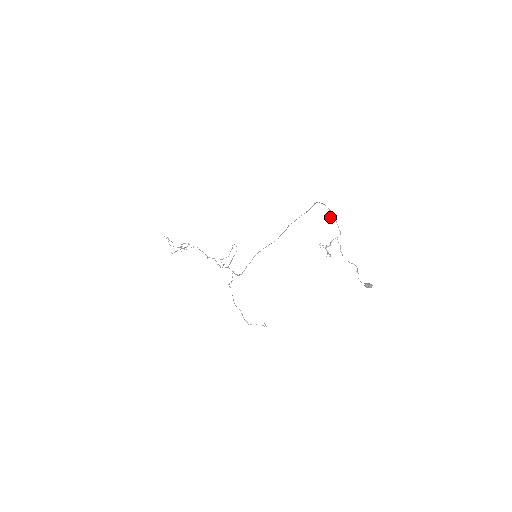
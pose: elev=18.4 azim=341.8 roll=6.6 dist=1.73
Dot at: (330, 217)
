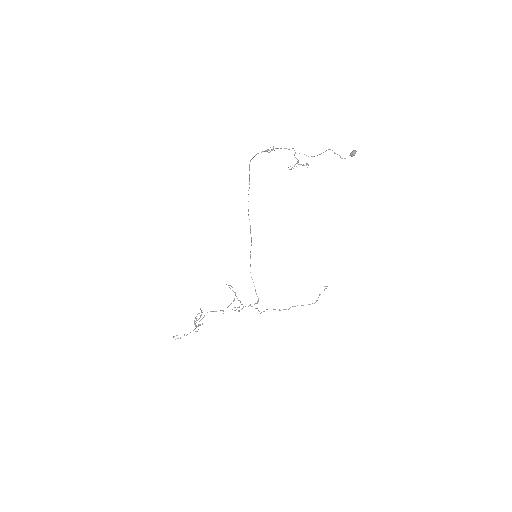
Dot at: occluded
